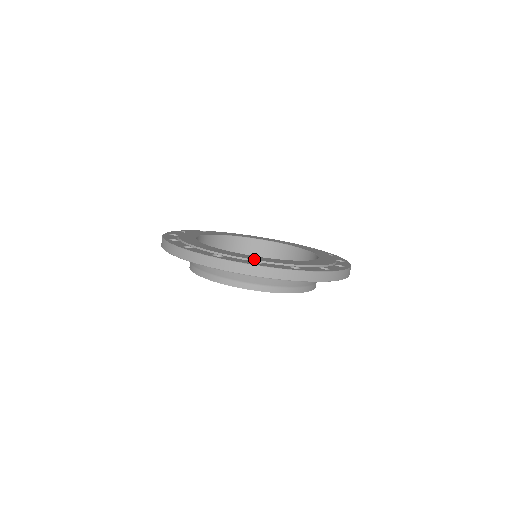
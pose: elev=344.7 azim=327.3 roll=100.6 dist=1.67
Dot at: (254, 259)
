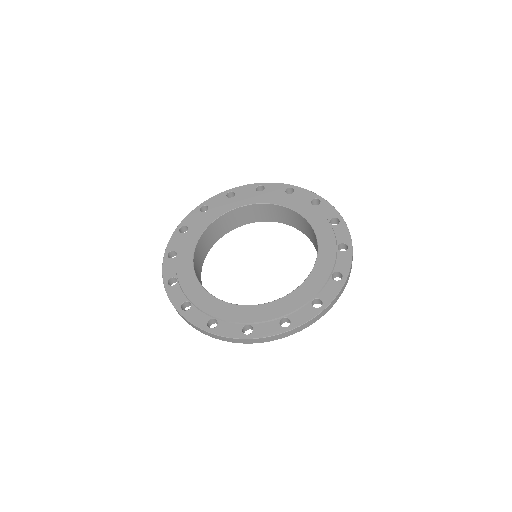
Dot at: (309, 299)
